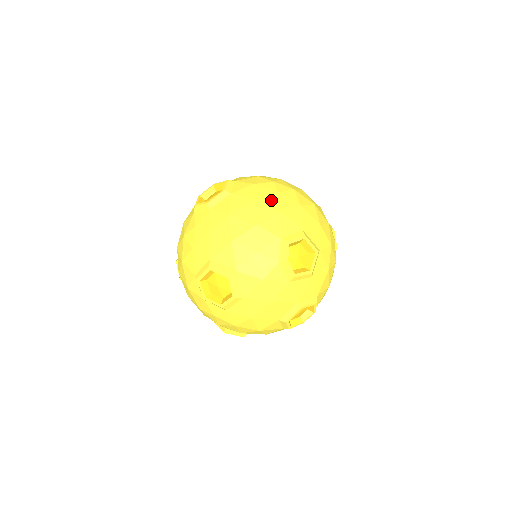
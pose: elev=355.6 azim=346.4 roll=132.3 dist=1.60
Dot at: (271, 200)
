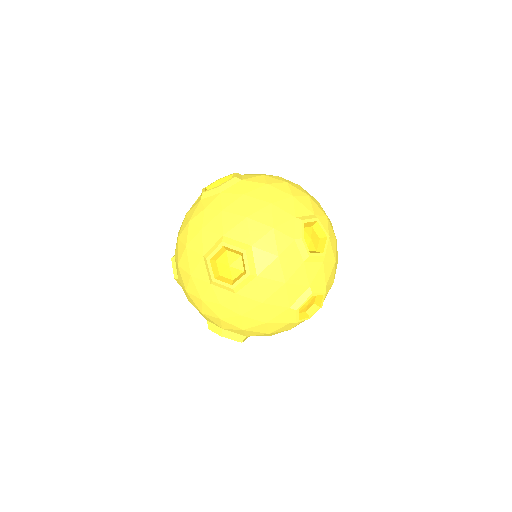
Dot at: (282, 186)
